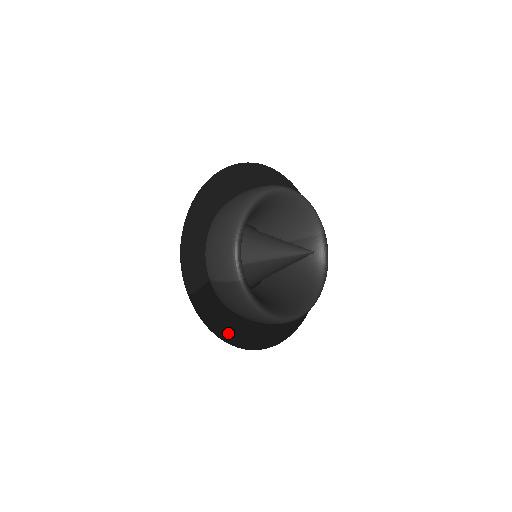
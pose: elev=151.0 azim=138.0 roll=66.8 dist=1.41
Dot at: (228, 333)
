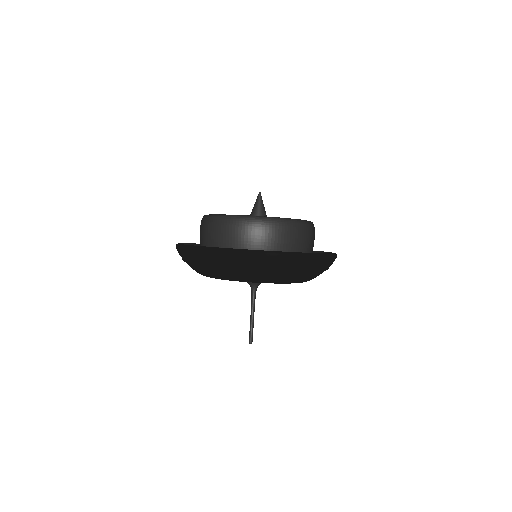
Dot at: occluded
